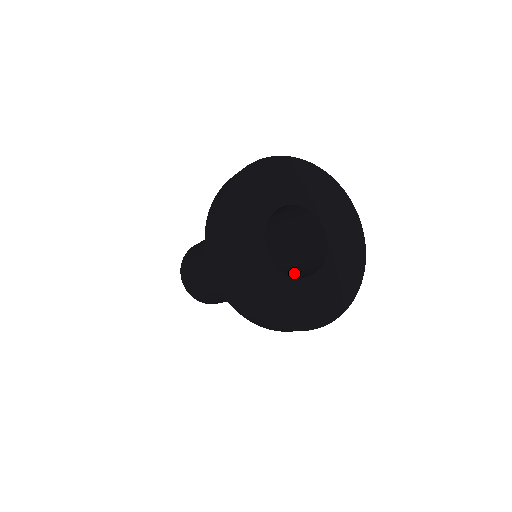
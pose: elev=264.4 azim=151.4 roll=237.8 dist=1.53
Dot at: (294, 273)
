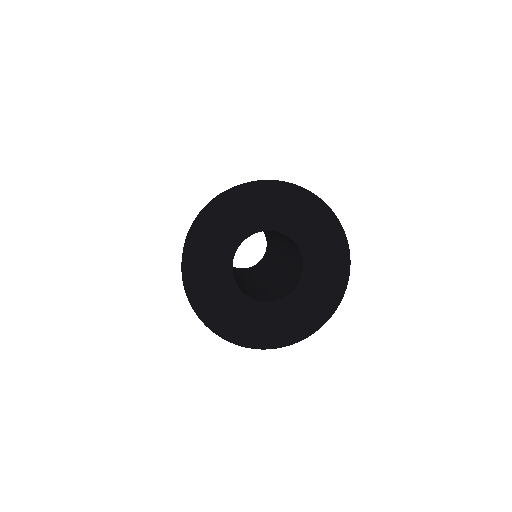
Dot at: (287, 275)
